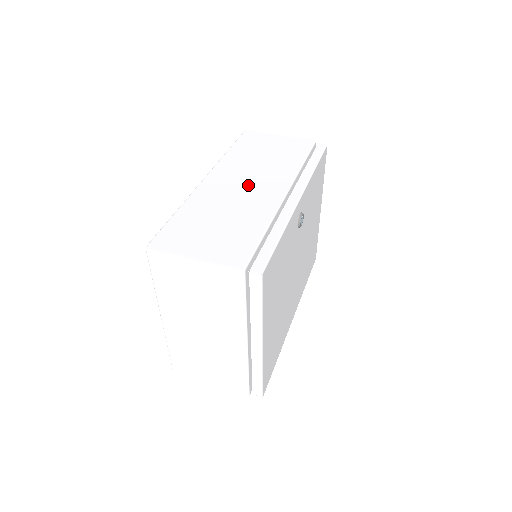
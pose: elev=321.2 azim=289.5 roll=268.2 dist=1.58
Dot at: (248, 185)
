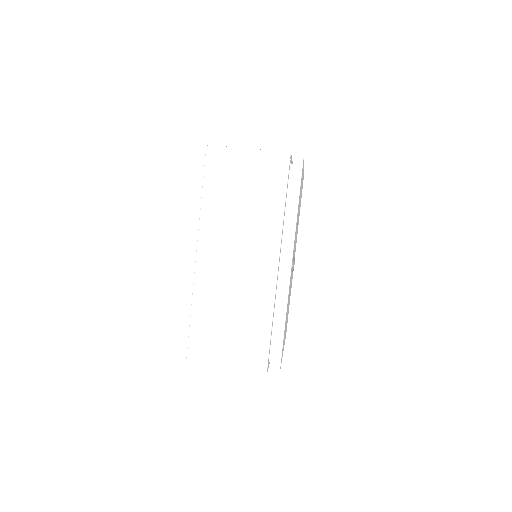
Dot at: (240, 261)
